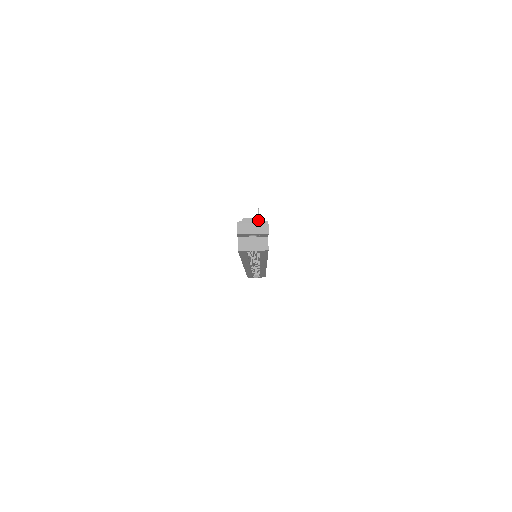
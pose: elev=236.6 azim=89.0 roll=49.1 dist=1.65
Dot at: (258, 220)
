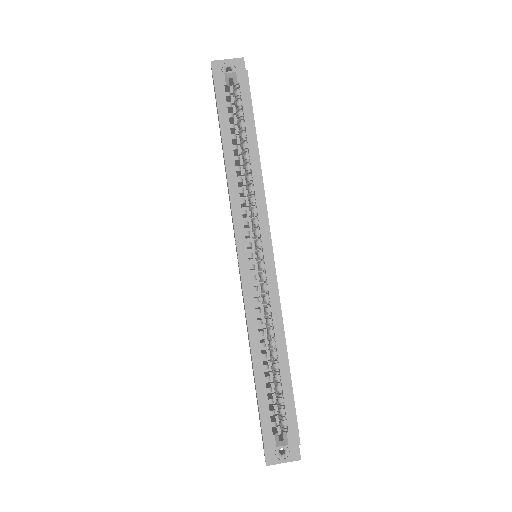
Dot at: occluded
